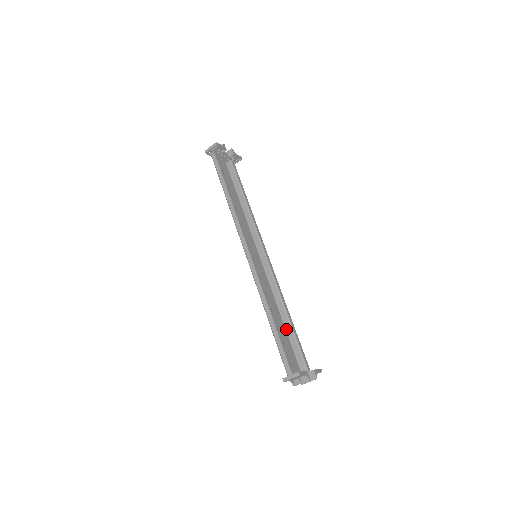
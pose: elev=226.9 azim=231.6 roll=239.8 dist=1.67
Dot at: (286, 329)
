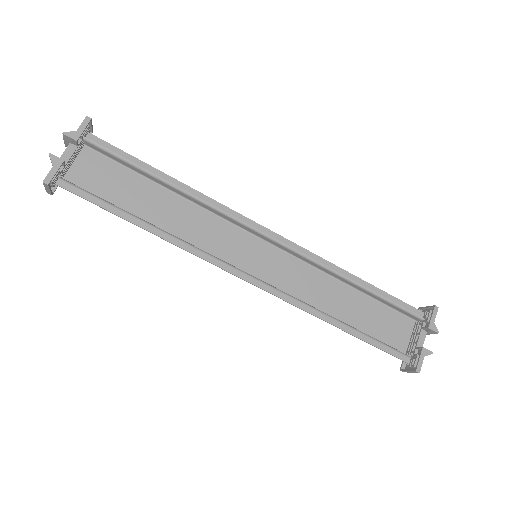
Dot at: (362, 292)
